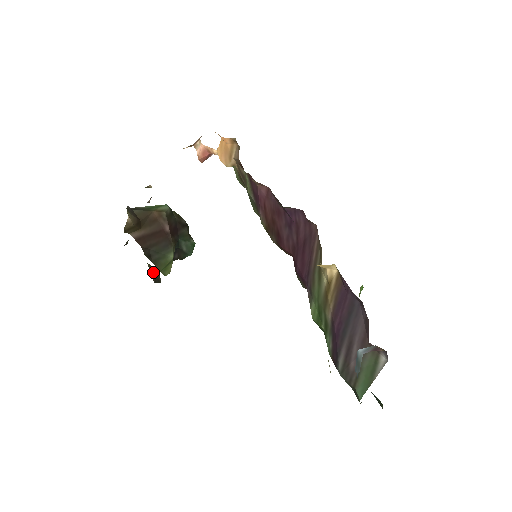
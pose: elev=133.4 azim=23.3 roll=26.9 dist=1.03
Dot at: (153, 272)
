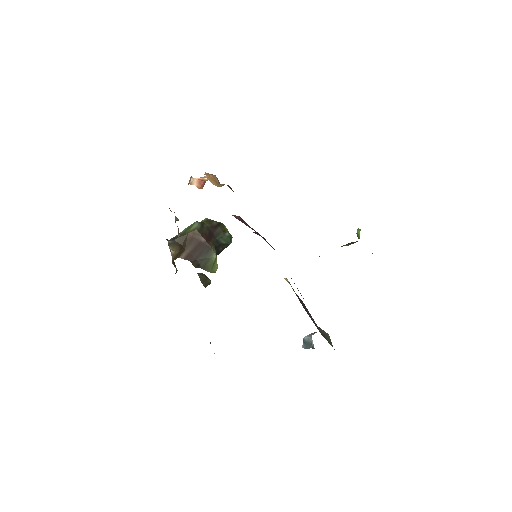
Dot at: (202, 279)
